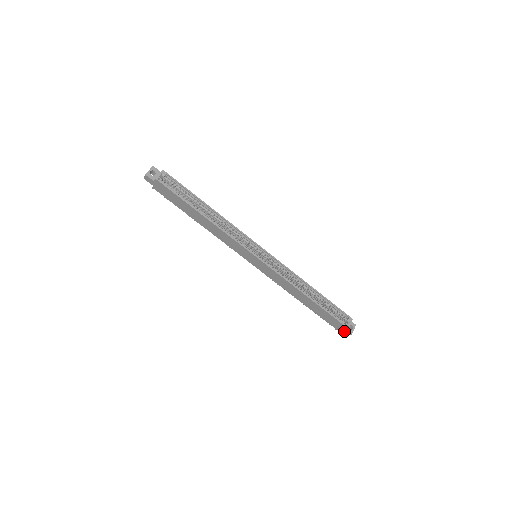
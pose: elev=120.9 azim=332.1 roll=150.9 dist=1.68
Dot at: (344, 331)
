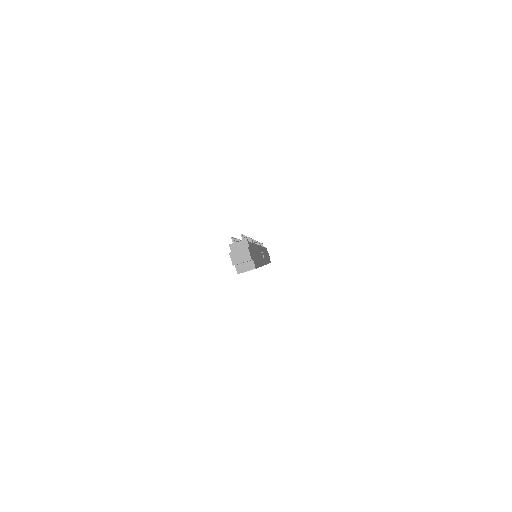
Dot at: occluded
